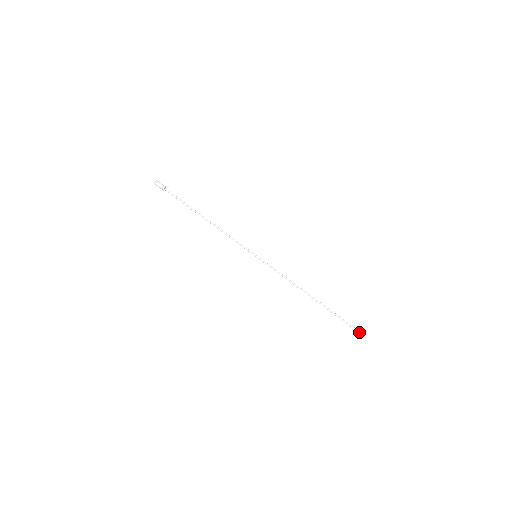
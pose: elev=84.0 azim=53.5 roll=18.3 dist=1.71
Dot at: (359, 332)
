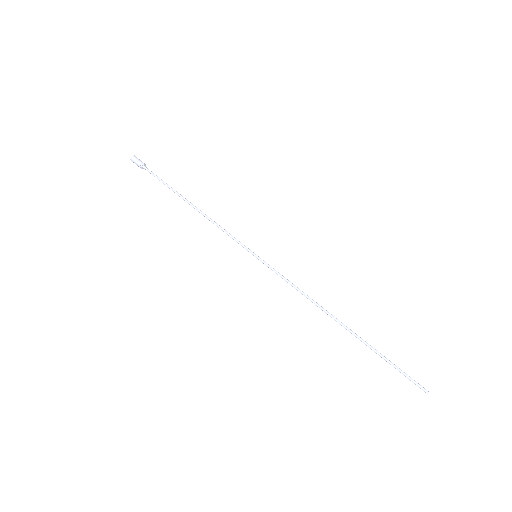
Dot at: (420, 387)
